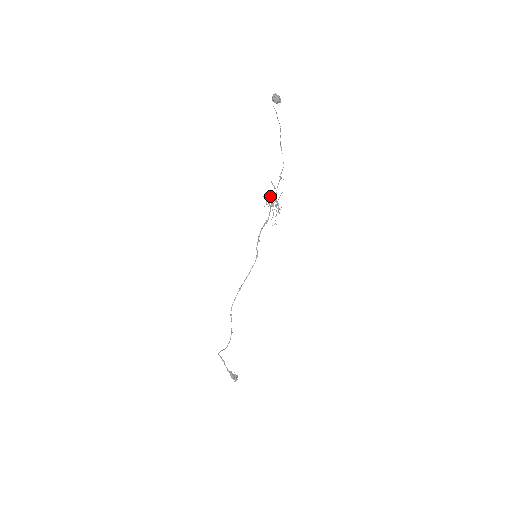
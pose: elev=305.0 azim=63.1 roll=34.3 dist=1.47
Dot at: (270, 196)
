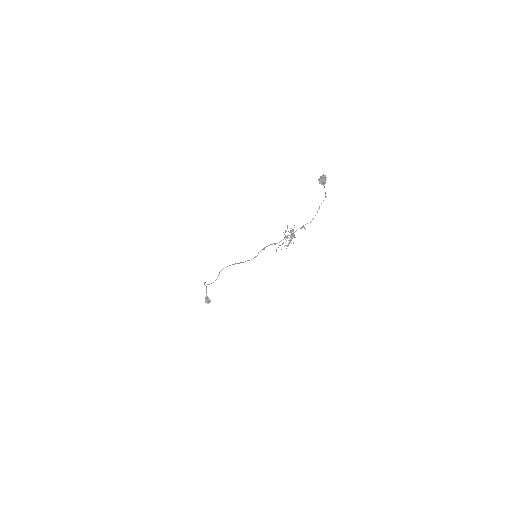
Dot at: (292, 230)
